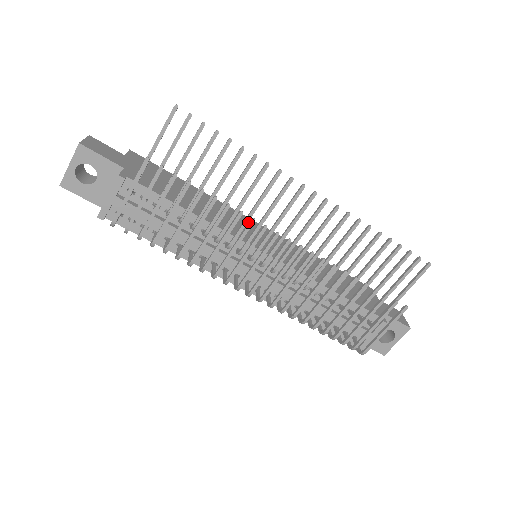
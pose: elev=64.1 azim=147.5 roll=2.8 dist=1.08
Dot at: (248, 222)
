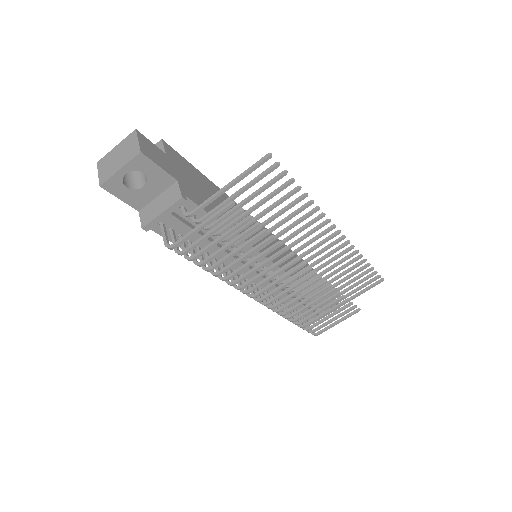
Dot at: occluded
